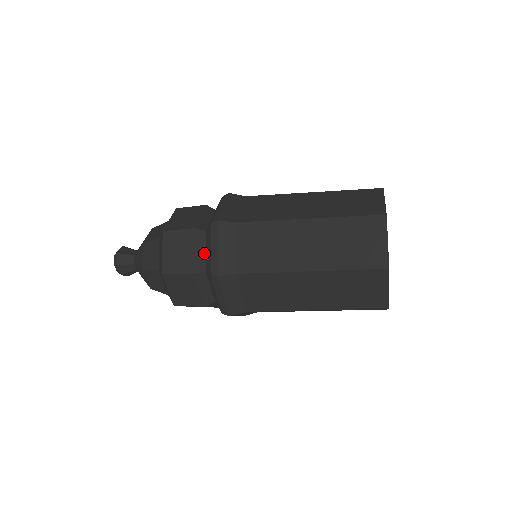
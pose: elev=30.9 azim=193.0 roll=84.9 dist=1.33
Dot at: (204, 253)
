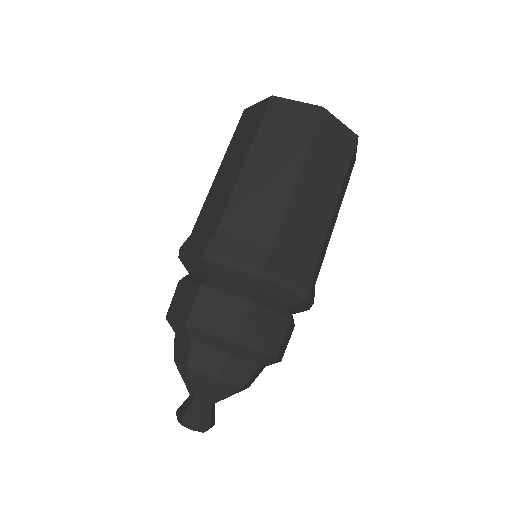
Dot at: (198, 276)
